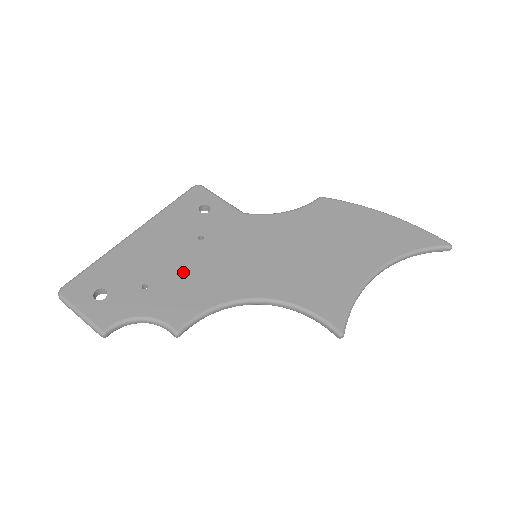
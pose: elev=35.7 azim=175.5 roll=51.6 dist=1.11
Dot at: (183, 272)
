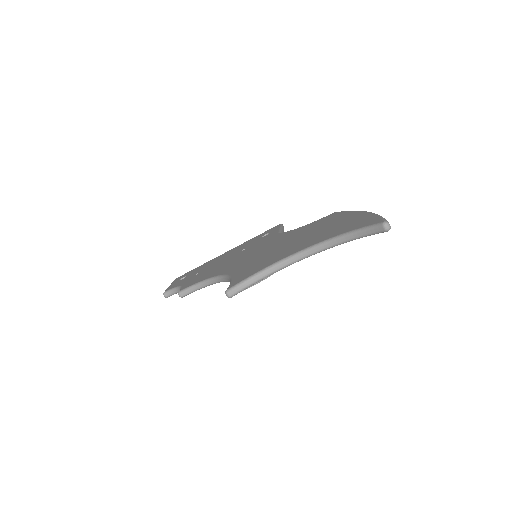
Dot at: (216, 266)
